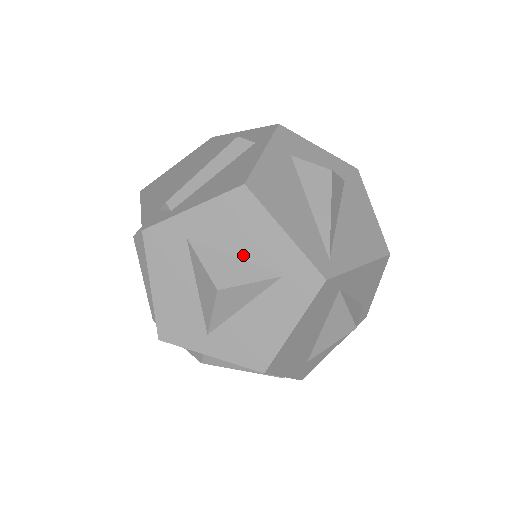
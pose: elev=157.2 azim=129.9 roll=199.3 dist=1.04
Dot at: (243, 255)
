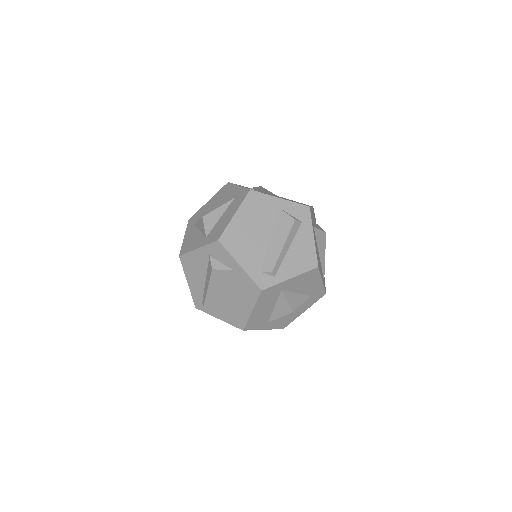
Dot at: (301, 292)
